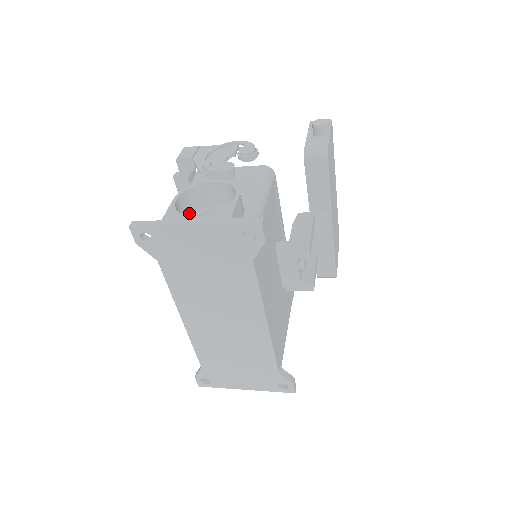
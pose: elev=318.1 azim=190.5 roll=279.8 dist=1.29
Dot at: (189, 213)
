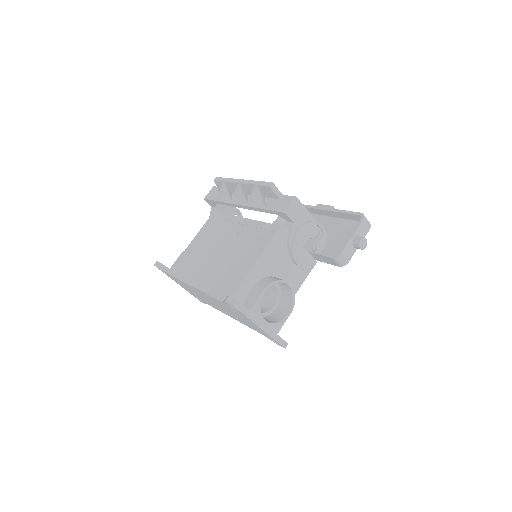
Dot at: (260, 281)
